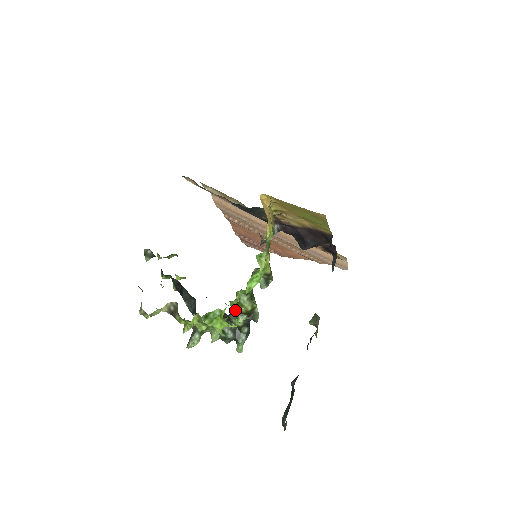
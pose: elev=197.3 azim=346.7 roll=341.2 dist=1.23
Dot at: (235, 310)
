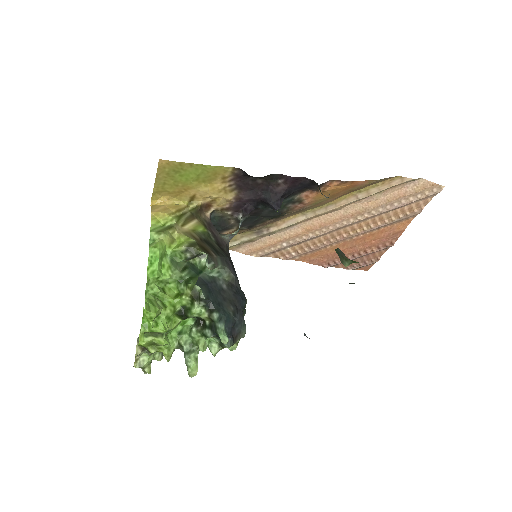
Dot at: (181, 304)
